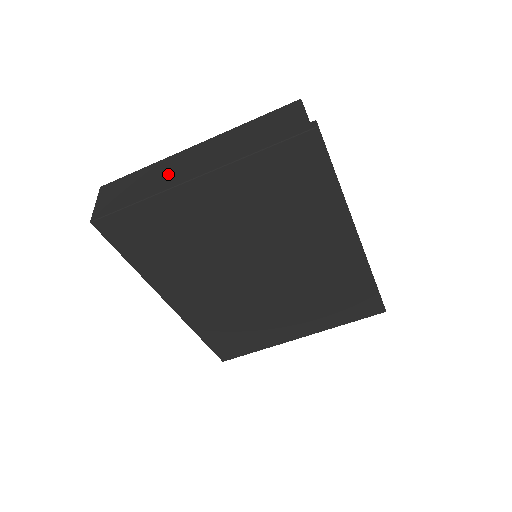
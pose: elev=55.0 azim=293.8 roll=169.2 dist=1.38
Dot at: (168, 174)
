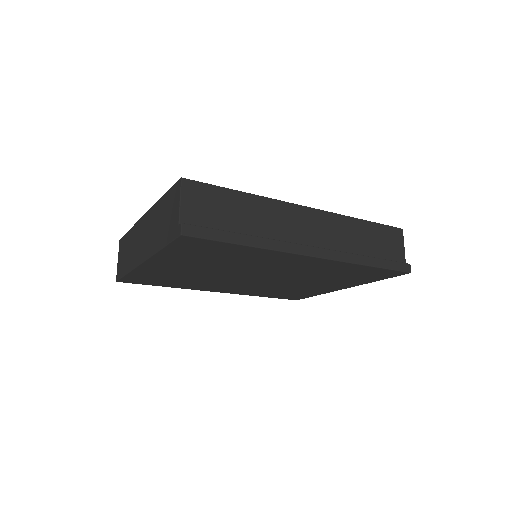
Dot at: (135, 248)
